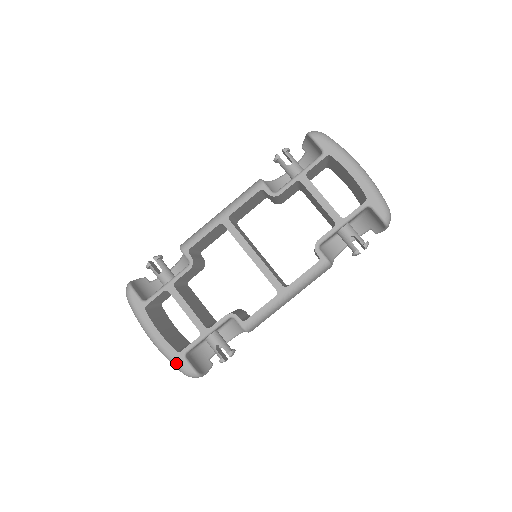
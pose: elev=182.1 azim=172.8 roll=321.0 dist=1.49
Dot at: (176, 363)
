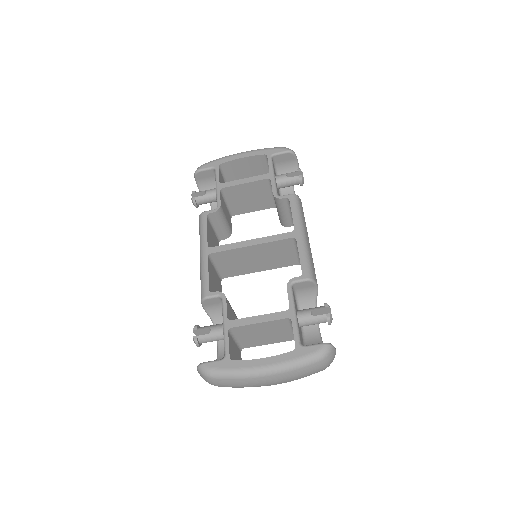
Dot at: (304, 358)
